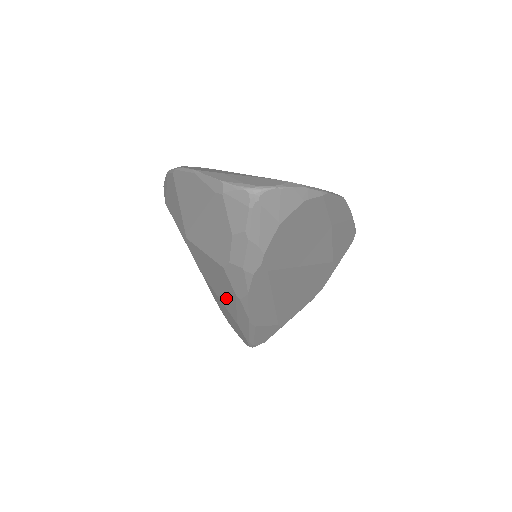
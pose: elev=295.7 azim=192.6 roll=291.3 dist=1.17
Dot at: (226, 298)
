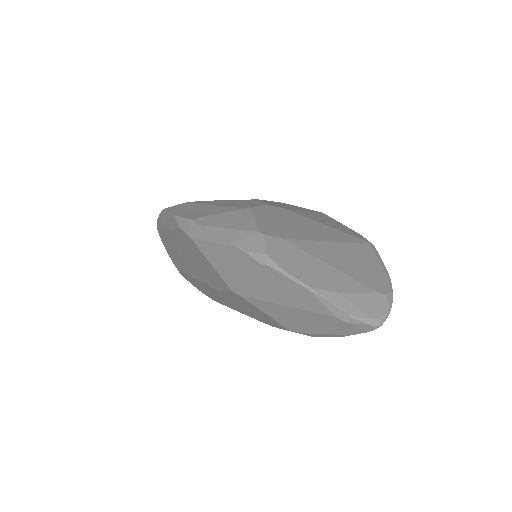
Dot at: (242, 310)
